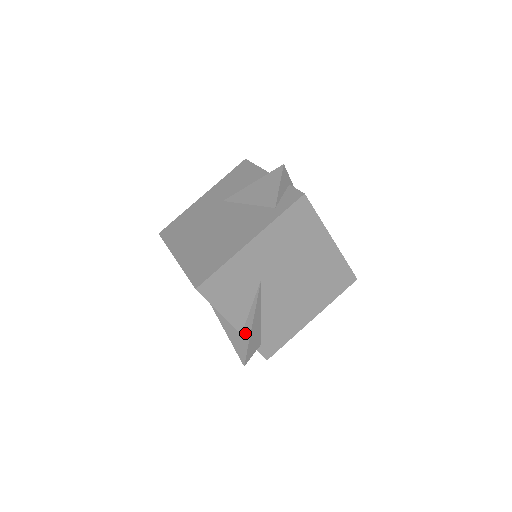
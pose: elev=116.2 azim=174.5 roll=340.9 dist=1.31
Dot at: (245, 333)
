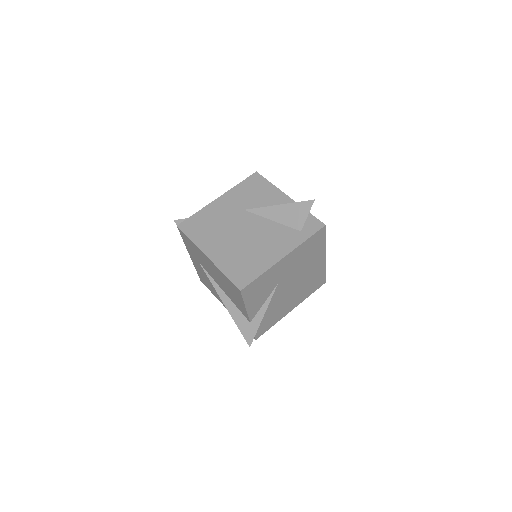
Dot at: (255, 322)
